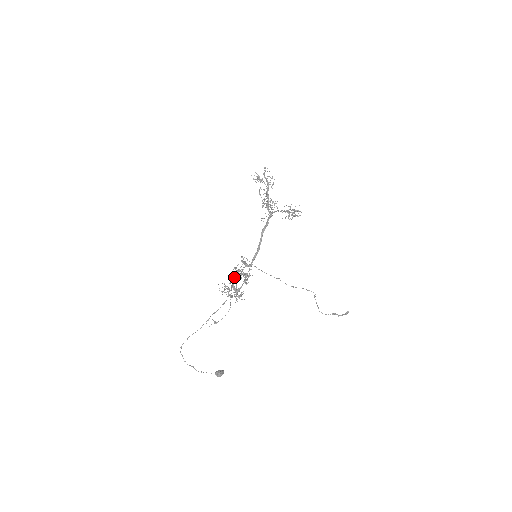
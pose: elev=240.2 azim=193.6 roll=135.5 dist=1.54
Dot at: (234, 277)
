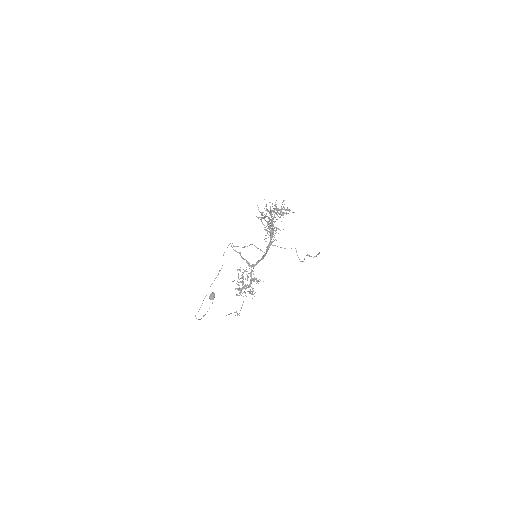
Dot at: (243, 279)
